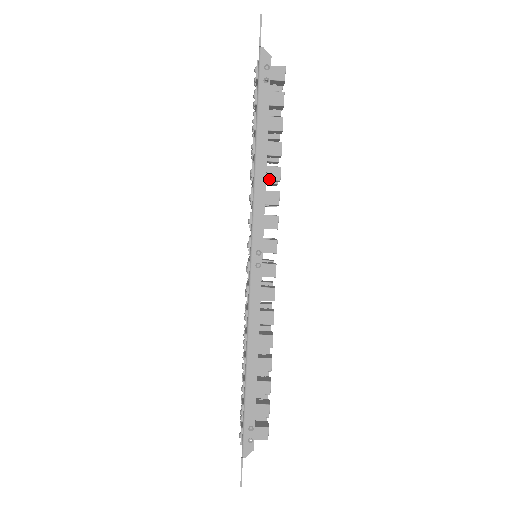
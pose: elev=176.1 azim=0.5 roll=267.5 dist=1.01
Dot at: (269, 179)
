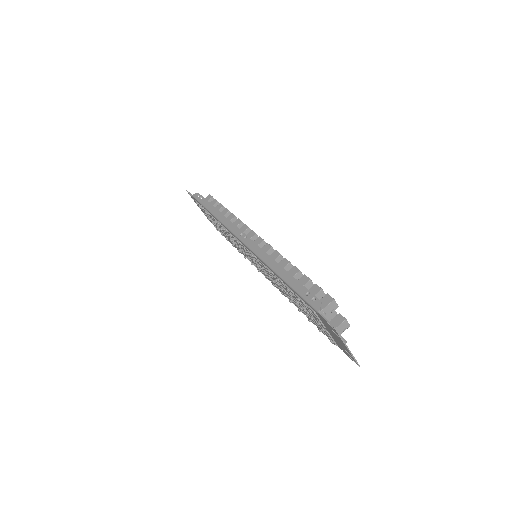
Dot at: (230, 220)
